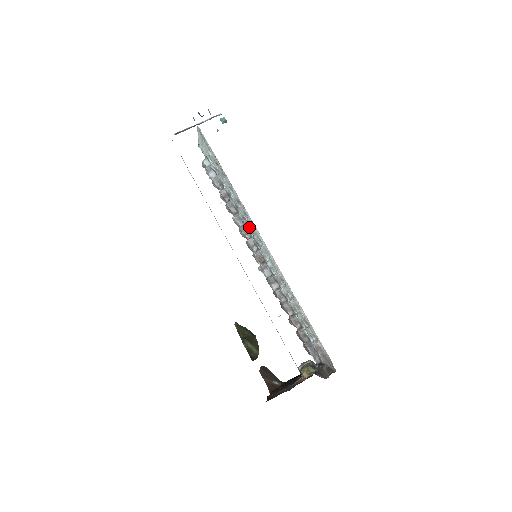
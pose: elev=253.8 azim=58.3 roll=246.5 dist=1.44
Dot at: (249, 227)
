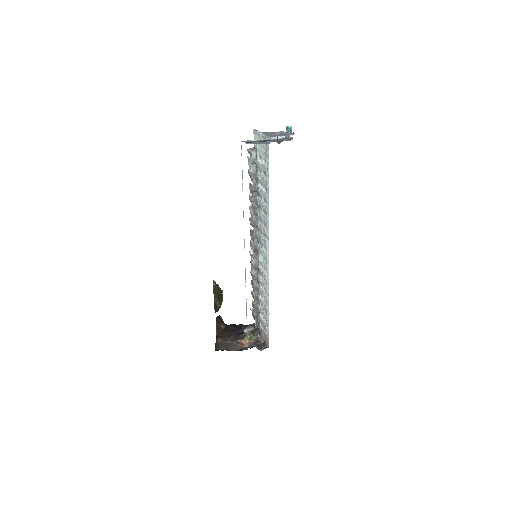
Dot at: (261, 229)
